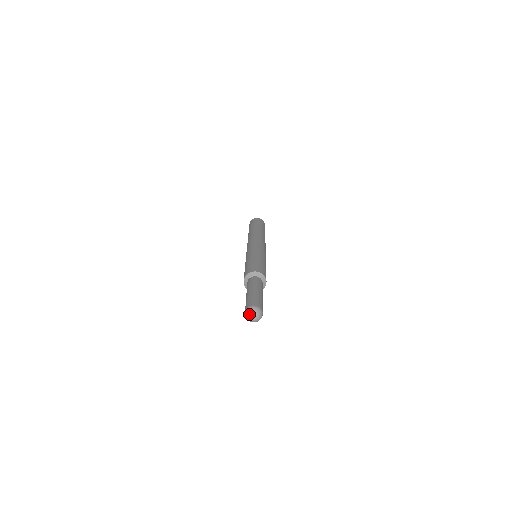
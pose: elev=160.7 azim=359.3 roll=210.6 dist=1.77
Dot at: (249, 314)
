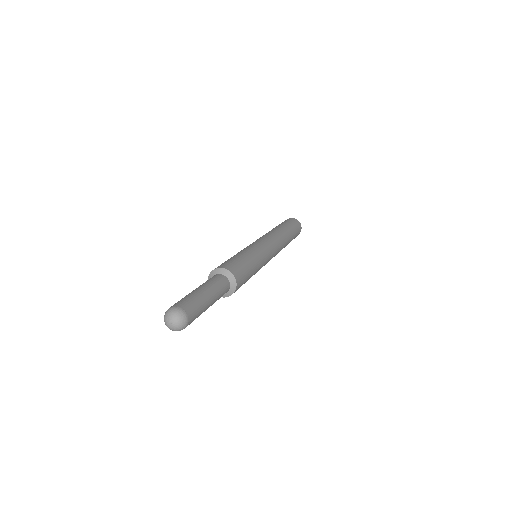
Dot at: (172, 315)
